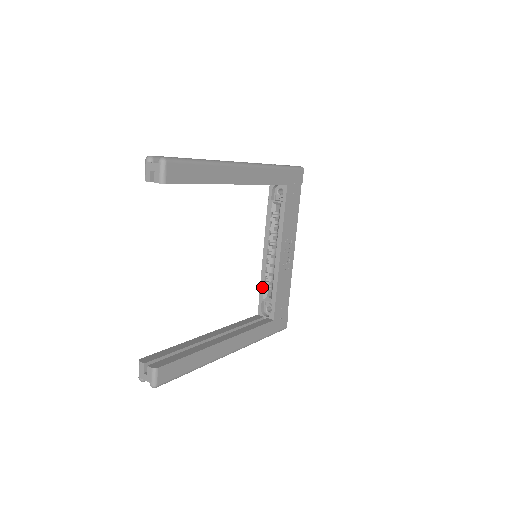
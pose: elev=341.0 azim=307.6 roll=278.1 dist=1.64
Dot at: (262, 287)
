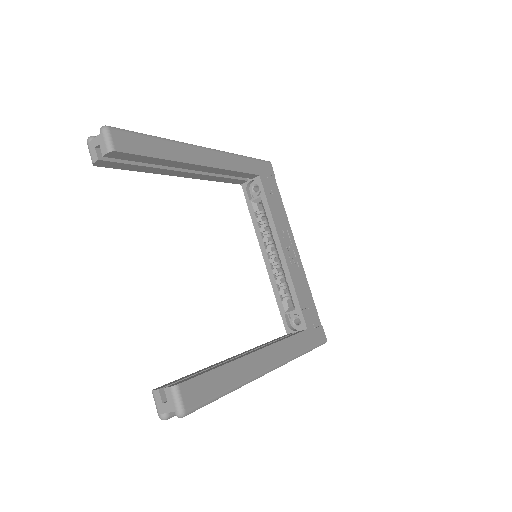
Dot at: (278, 299)
